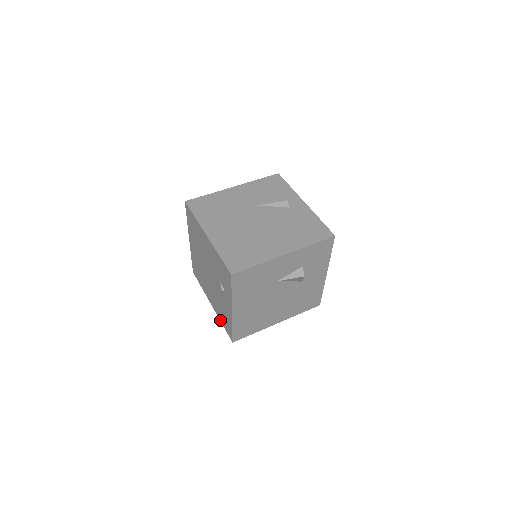
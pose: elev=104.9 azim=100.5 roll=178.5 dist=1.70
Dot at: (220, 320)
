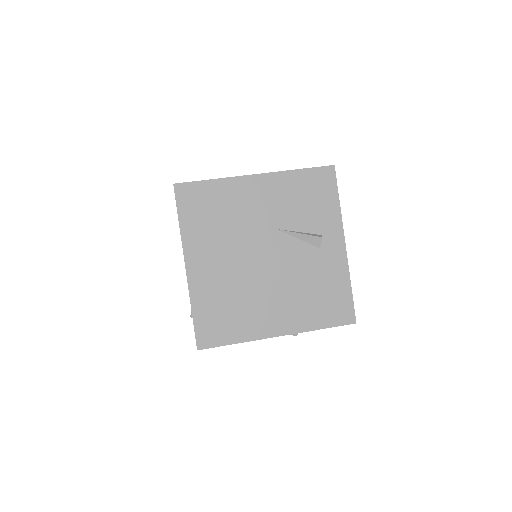
Dot at: occluded
